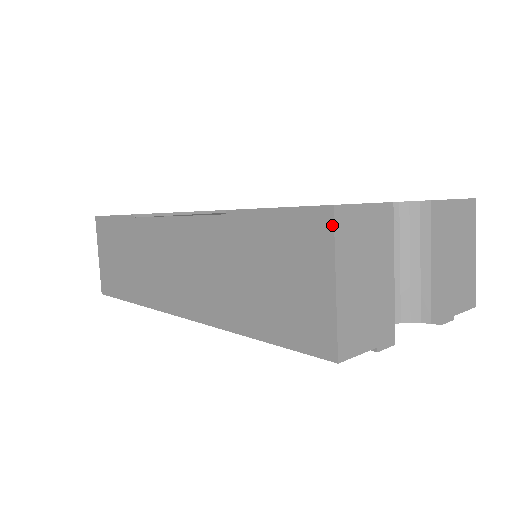
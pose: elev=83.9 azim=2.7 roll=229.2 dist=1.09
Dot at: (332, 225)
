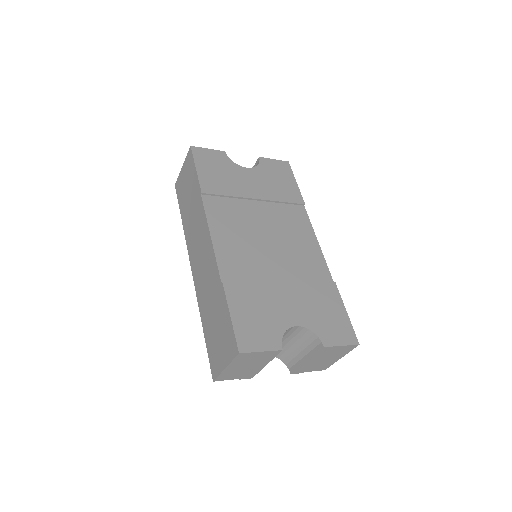
Dot at: (235, 356)
